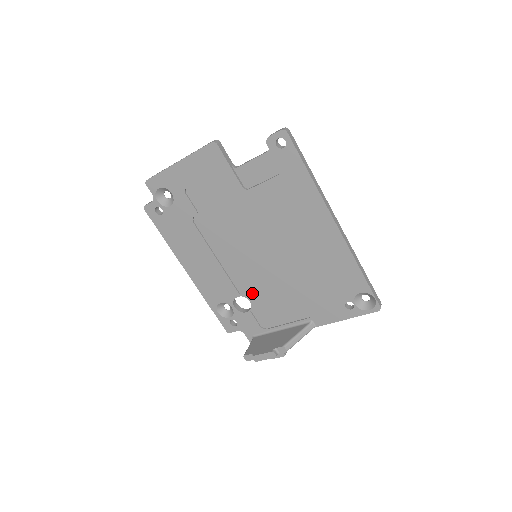
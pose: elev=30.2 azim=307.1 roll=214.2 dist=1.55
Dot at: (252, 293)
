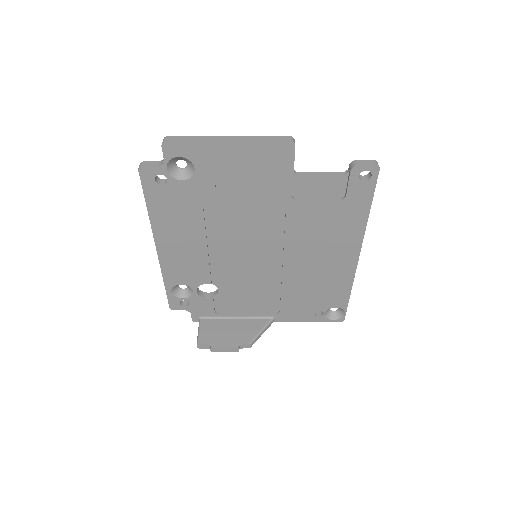
Dot at: (226, 284)
